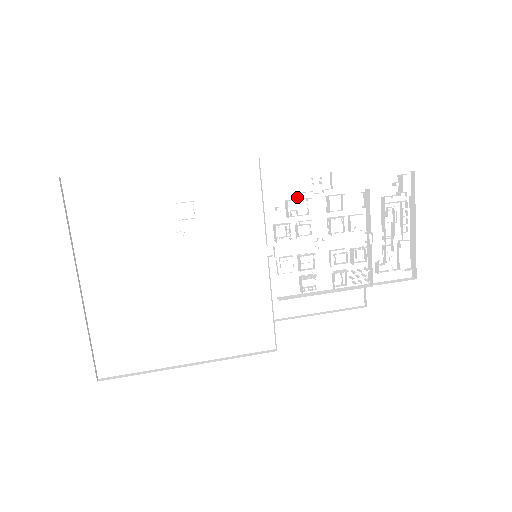
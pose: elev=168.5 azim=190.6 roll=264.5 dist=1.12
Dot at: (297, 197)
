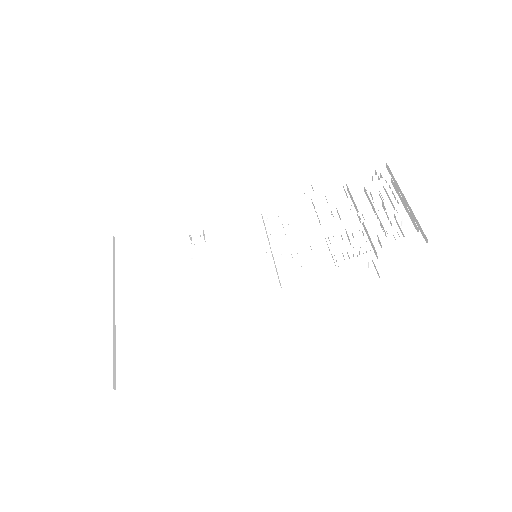
Dot at: (287, 209)
